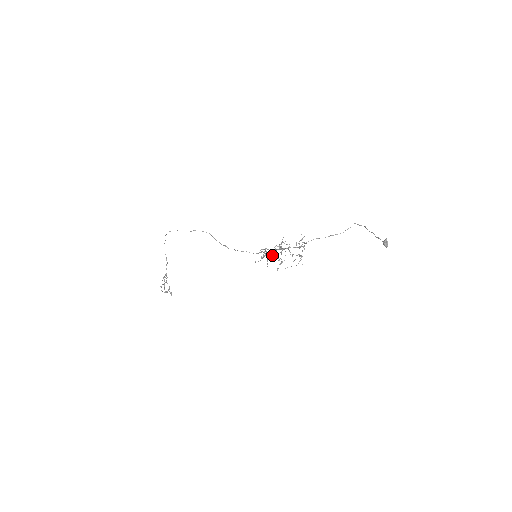
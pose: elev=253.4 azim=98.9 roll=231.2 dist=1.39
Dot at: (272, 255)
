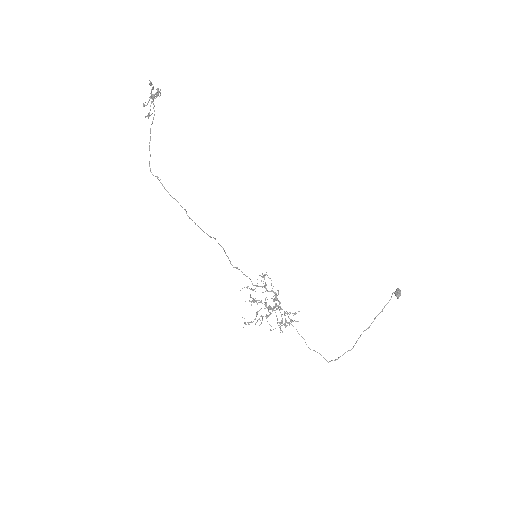
Dot at: (256, 314)
